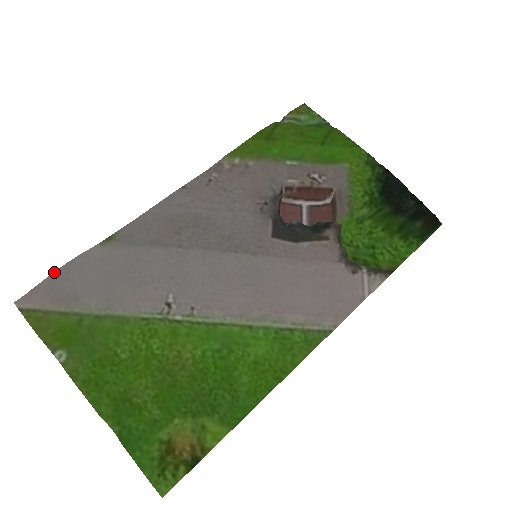
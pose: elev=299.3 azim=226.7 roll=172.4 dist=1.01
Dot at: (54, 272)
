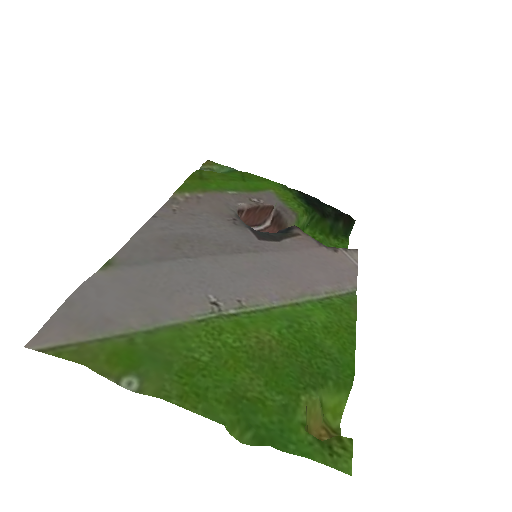
Dot at: occluded
